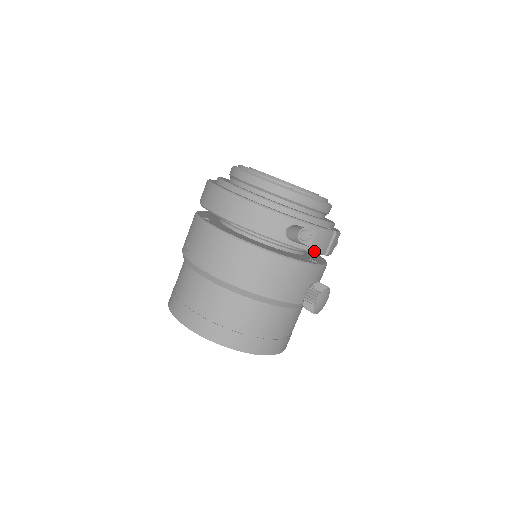
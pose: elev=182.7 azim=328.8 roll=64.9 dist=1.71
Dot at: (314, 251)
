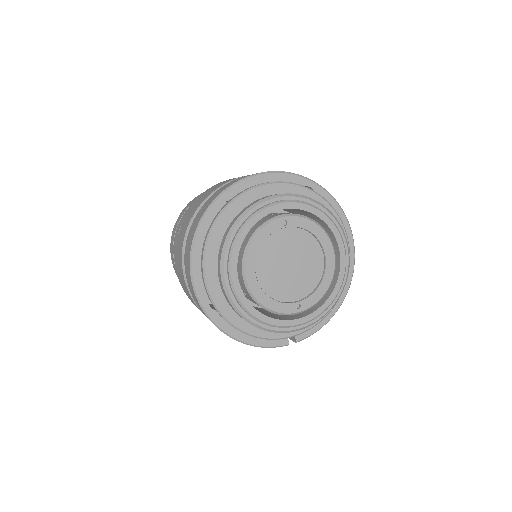
Dot at: occluded
